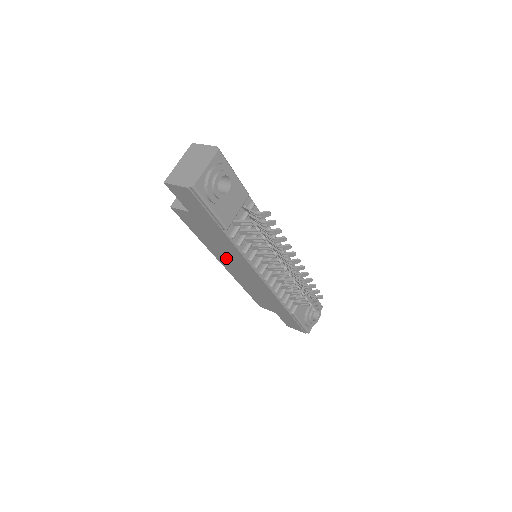
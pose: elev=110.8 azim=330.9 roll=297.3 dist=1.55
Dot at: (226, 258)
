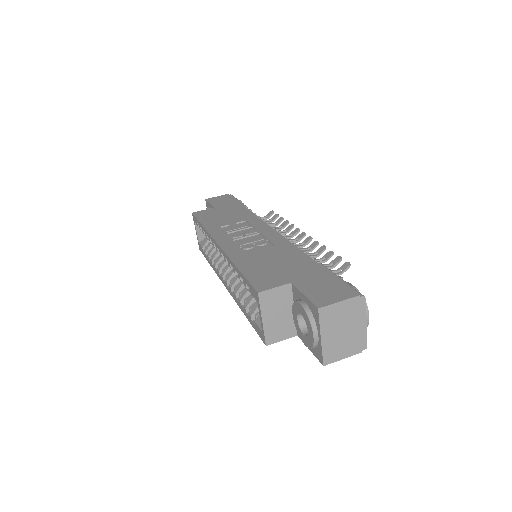
Dot at: occluded
